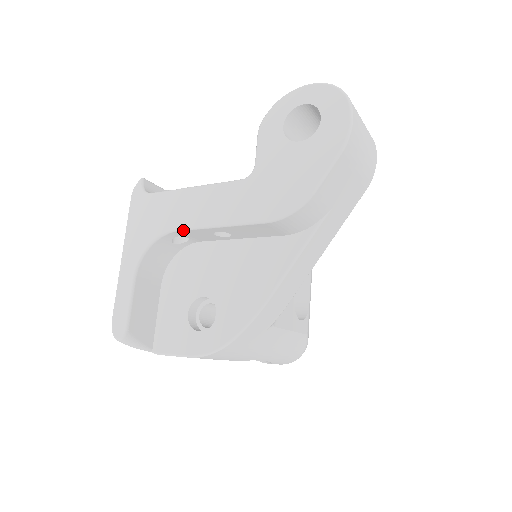
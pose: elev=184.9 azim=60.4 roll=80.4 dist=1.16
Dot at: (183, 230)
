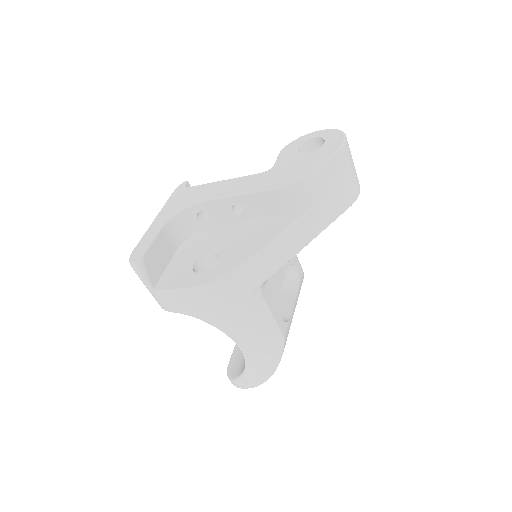
Dot at: (210, 200)
